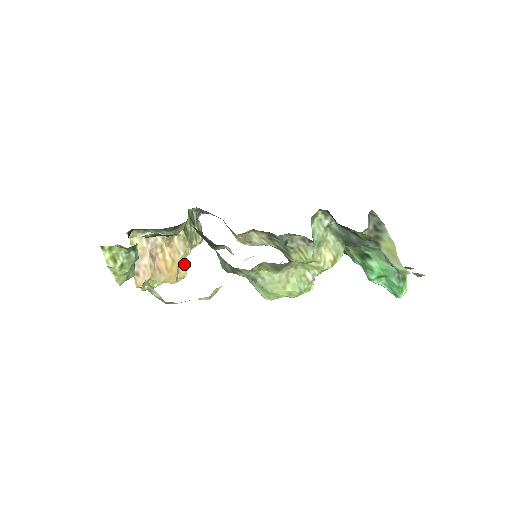
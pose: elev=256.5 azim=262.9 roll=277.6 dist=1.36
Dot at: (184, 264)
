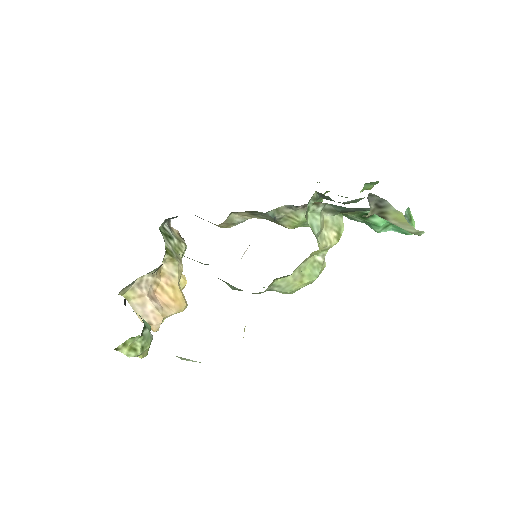
Dot at: occluded
